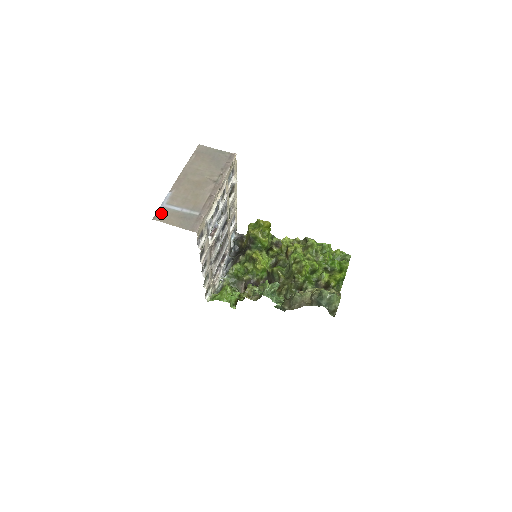
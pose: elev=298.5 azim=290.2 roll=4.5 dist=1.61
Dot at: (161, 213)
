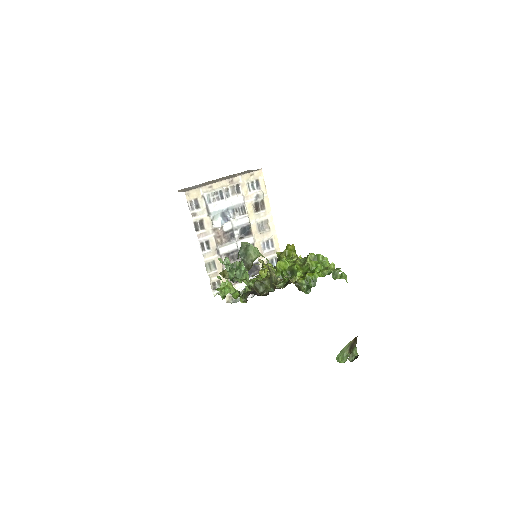
Dot at: (182, 189)
